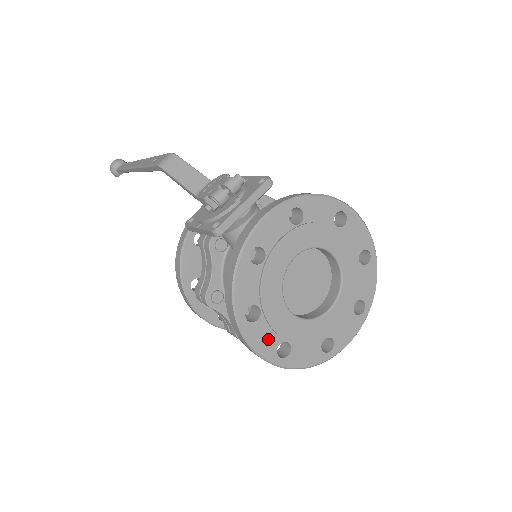
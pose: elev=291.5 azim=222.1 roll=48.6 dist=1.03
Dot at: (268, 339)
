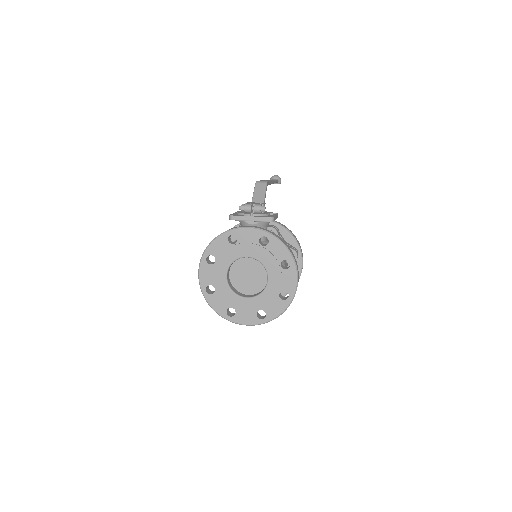
Dot at: (208, 277)
